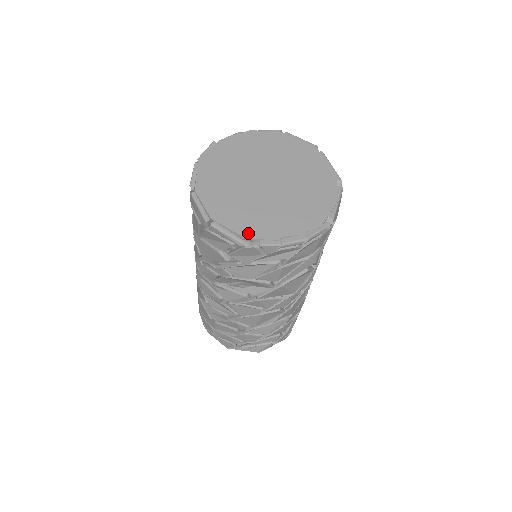
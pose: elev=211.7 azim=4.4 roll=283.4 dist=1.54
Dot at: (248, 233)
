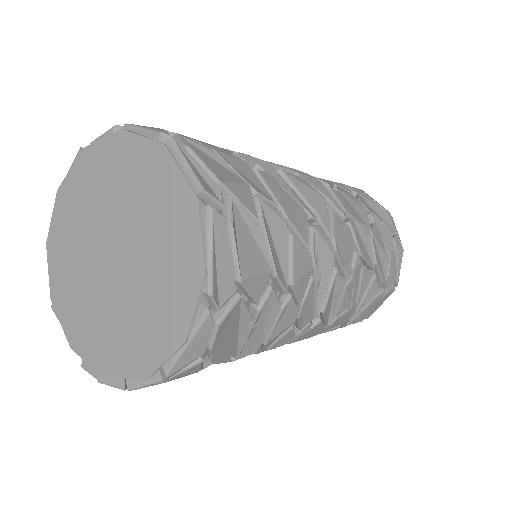
Dot at: (74, 342)
